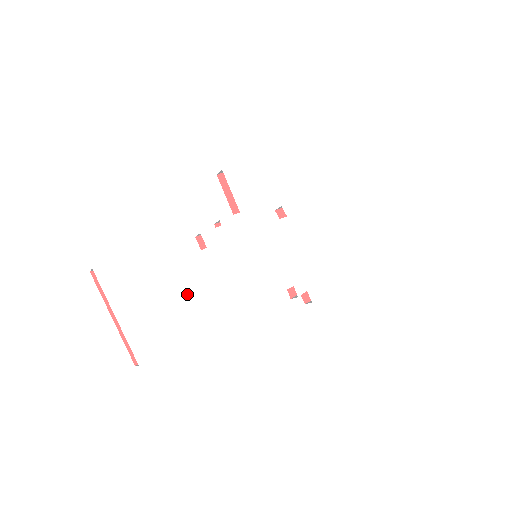
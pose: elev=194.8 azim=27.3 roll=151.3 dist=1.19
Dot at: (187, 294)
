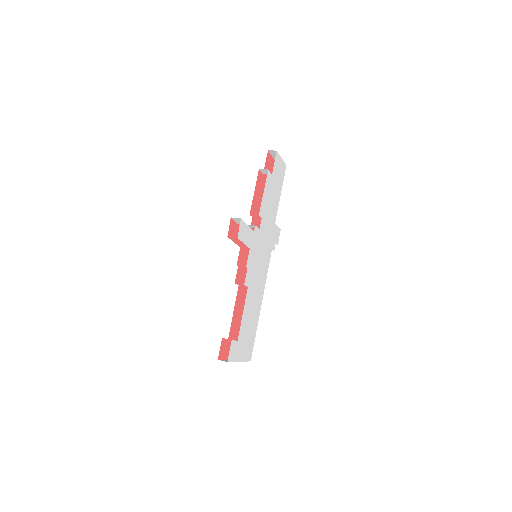
Dot at: (250, 316)
